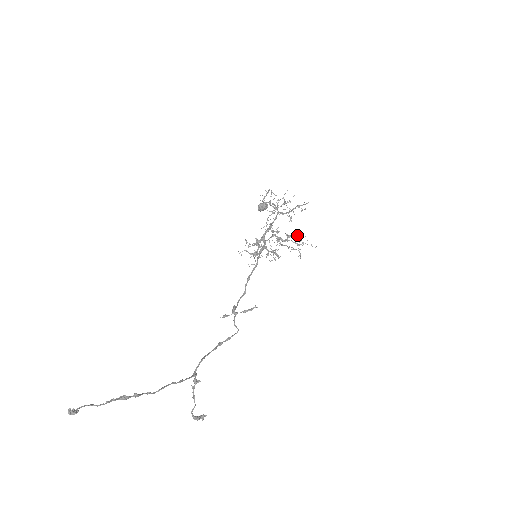
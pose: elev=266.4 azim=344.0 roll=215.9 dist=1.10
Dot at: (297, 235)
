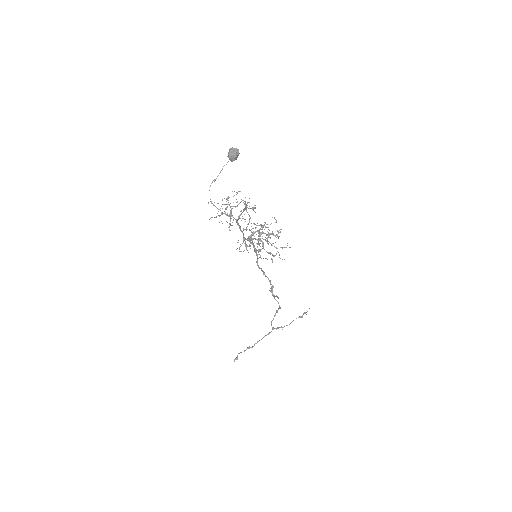
Dot at: occluded
